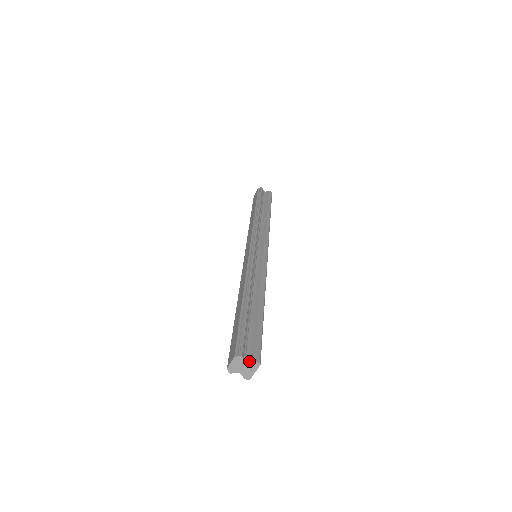
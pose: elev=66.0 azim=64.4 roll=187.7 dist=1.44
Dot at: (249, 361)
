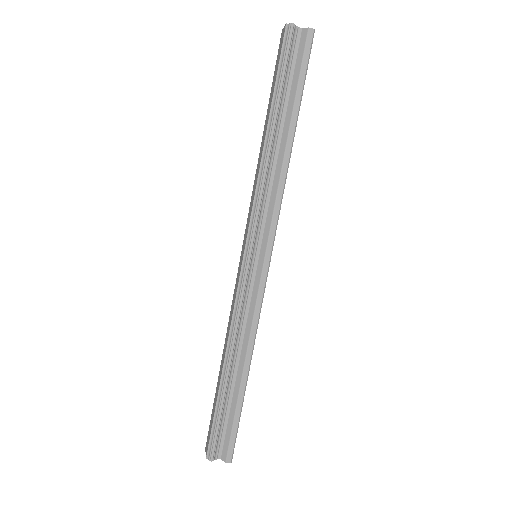
Dot at: (221, 458)
